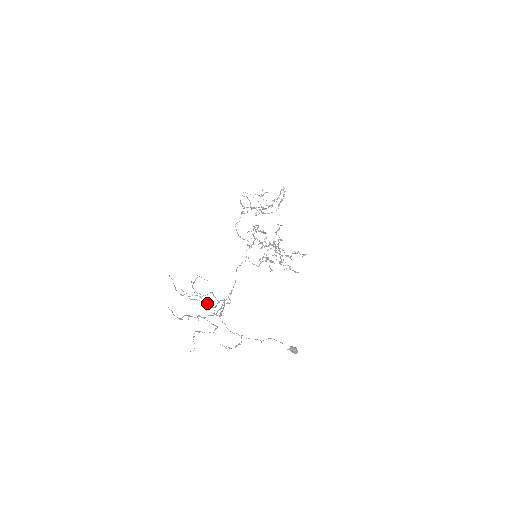
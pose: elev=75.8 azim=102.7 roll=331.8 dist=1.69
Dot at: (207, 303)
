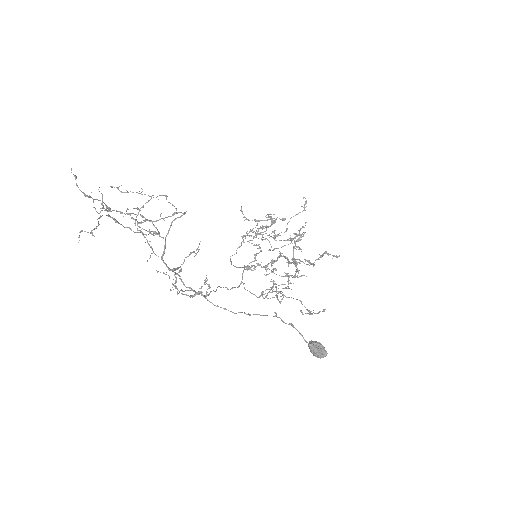
Dot at: occluded
